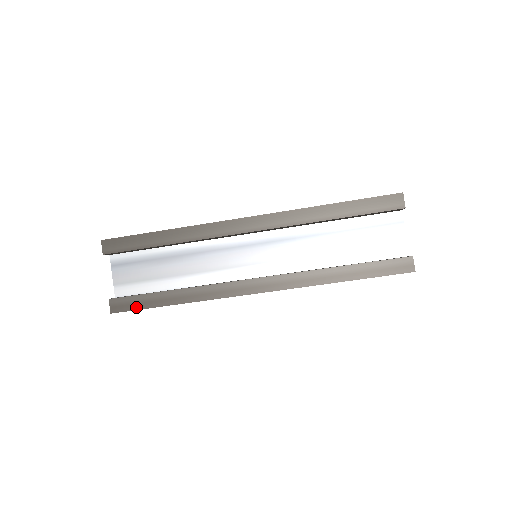
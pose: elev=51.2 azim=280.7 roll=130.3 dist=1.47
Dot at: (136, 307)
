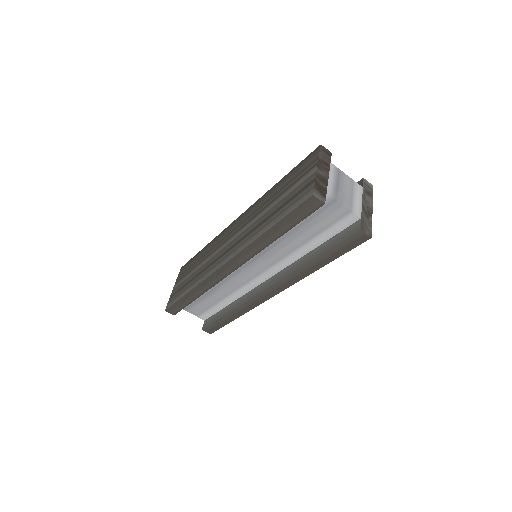
Dot at: (219, 327)
